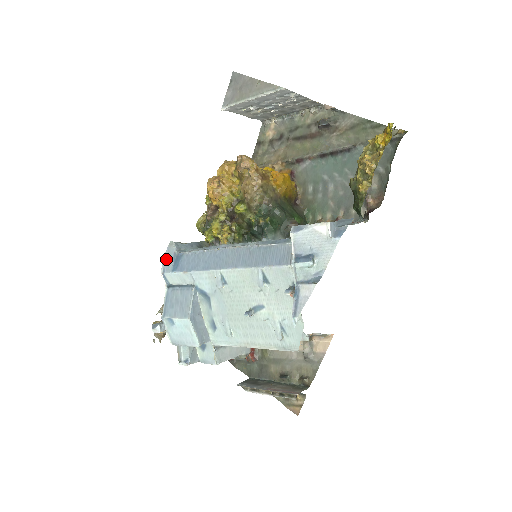
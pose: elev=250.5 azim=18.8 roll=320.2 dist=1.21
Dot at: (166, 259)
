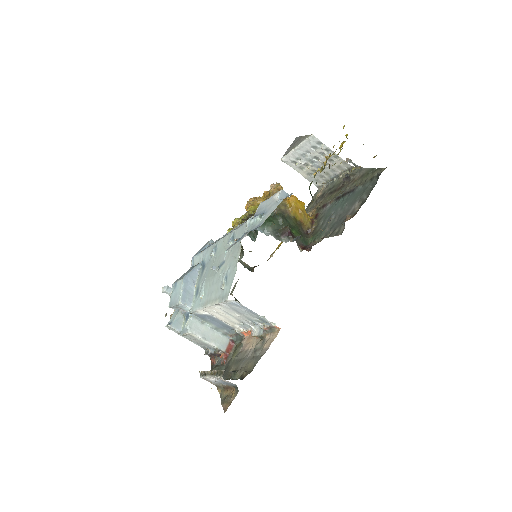
Dot at: occluded
